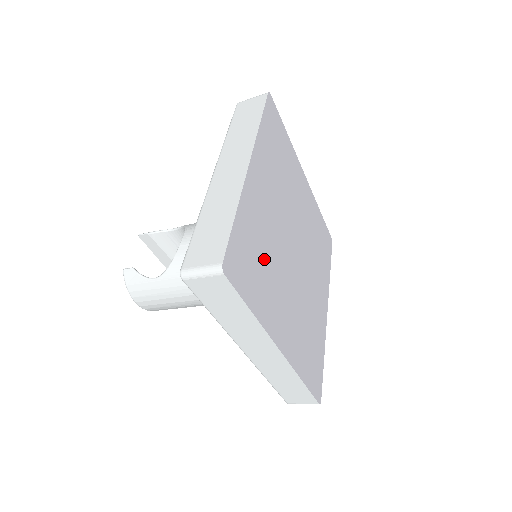
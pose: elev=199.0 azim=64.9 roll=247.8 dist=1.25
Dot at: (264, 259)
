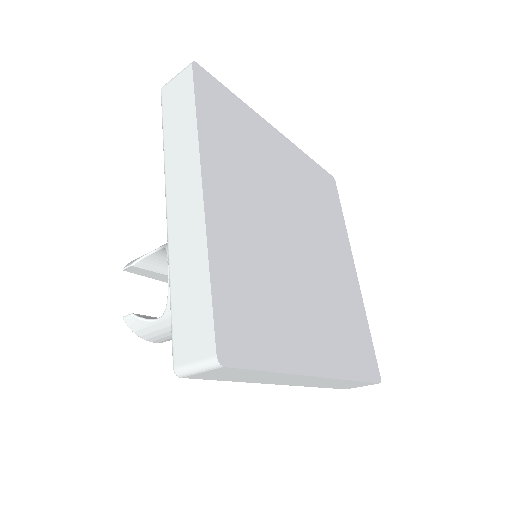
Dot at: (265, 291)
